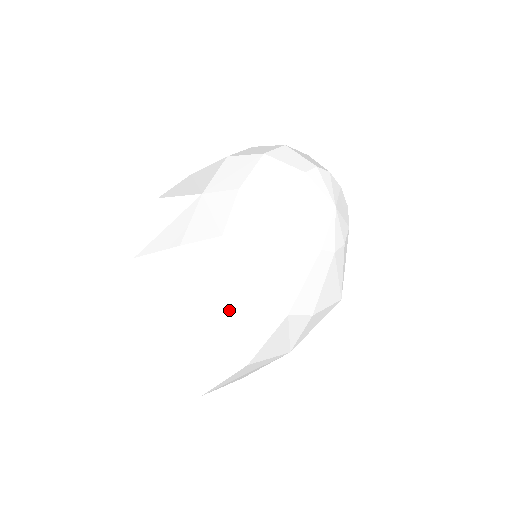
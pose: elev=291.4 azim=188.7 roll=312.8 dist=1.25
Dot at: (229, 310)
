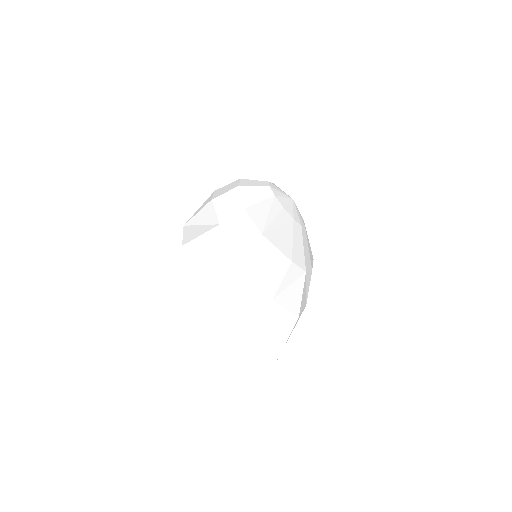
Dot at: (280, 282)
